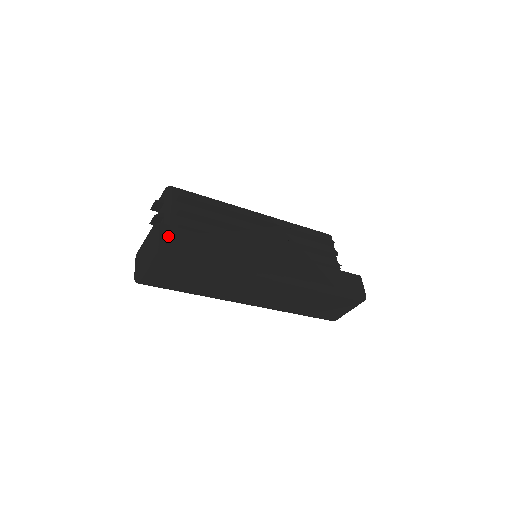
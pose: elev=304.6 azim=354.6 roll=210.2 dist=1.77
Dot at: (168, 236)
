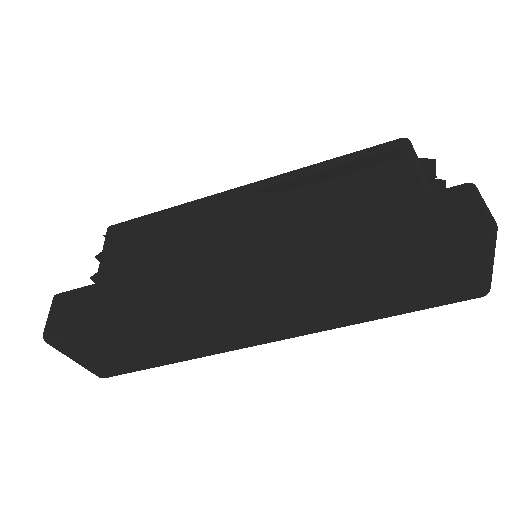
Dot at: (61, 309)
